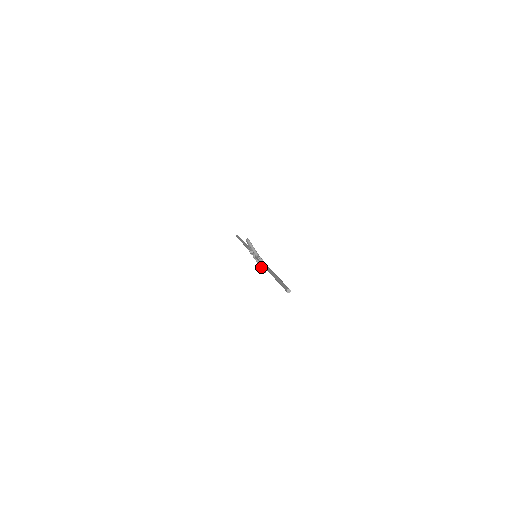
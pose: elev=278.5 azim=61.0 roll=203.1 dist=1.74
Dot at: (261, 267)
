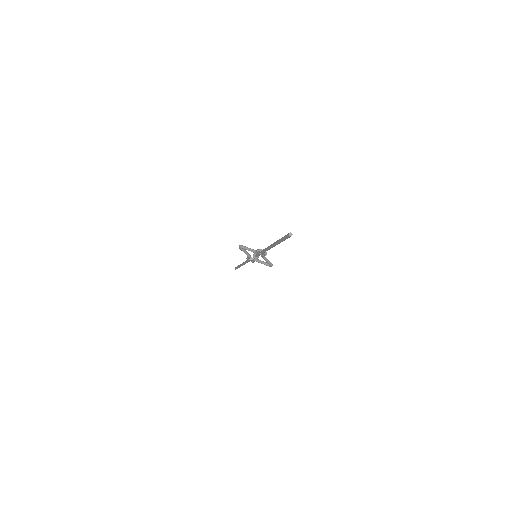
Dot at: occluded
